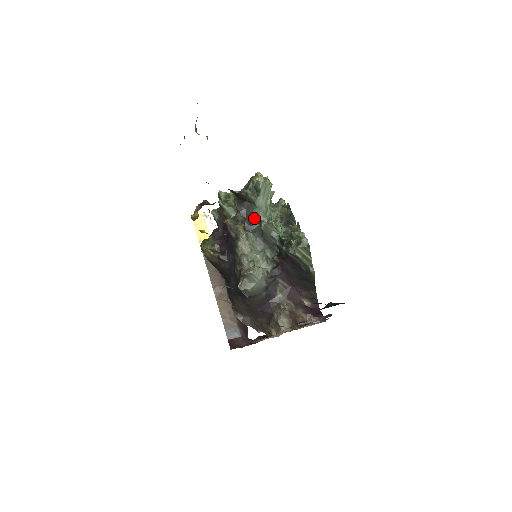
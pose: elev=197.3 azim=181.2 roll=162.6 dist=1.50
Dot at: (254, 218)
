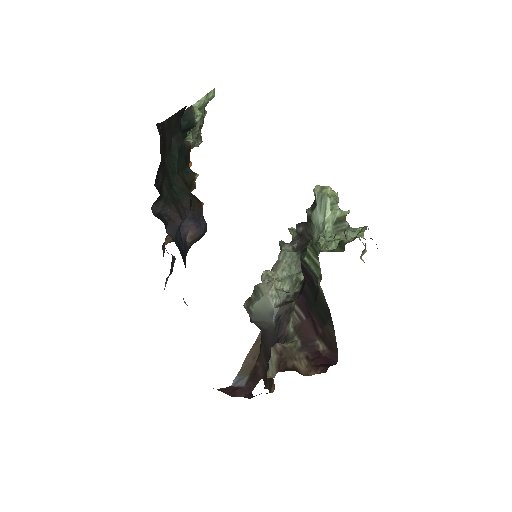
Dot at: (309, 239)
